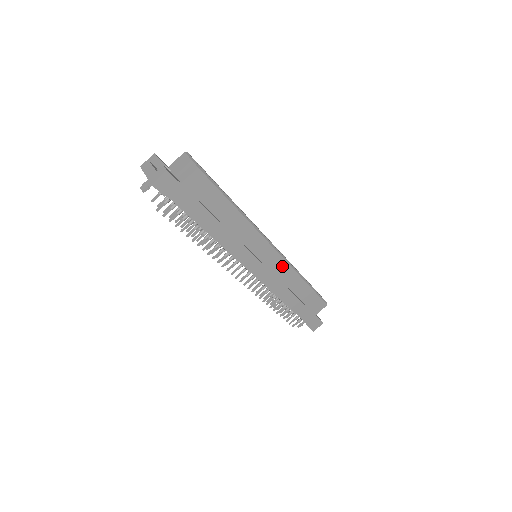
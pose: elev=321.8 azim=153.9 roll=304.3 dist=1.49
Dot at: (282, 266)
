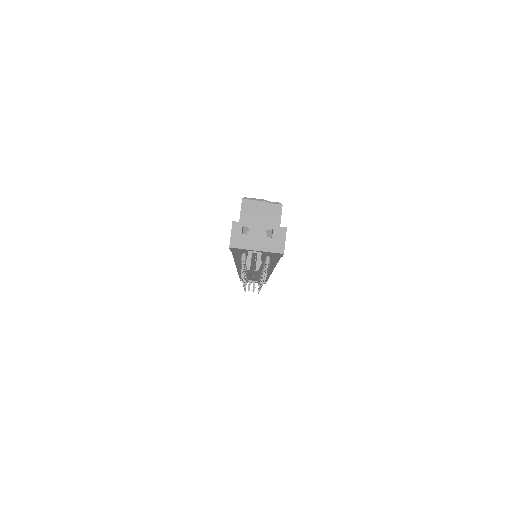
Dot at: occluded
